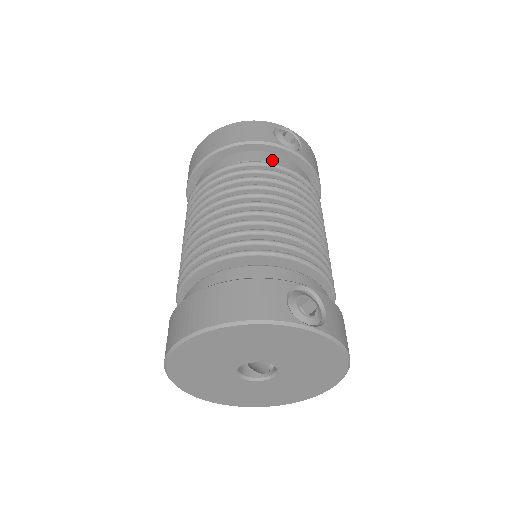
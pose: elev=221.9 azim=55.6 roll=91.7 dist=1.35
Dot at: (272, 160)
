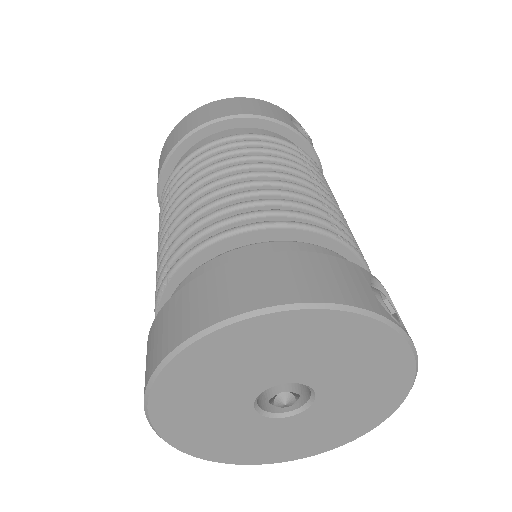
Dot at: occluded
